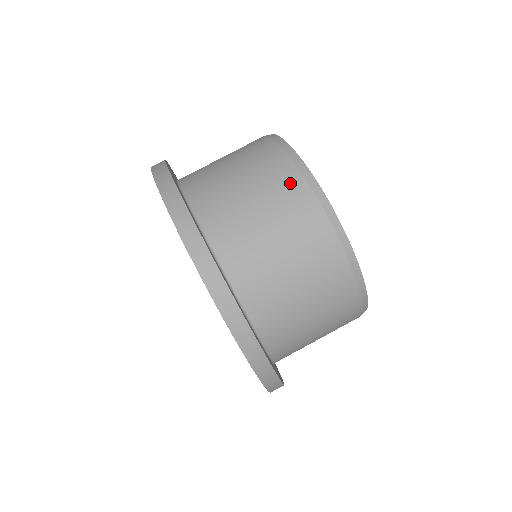
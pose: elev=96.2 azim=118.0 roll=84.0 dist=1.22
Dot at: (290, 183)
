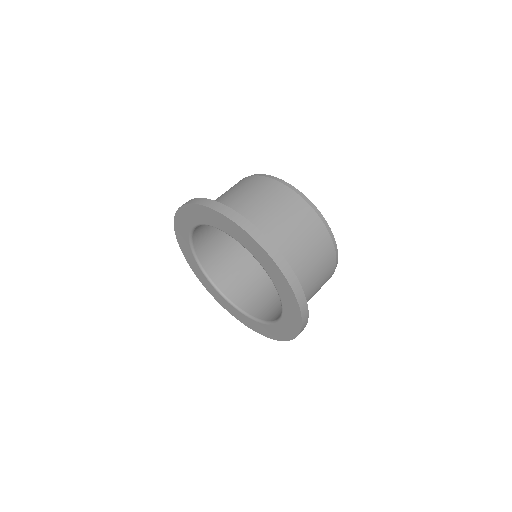
Dot at: (294, 200)
